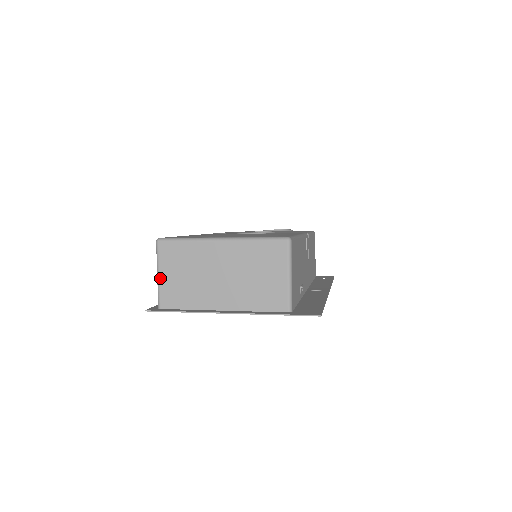
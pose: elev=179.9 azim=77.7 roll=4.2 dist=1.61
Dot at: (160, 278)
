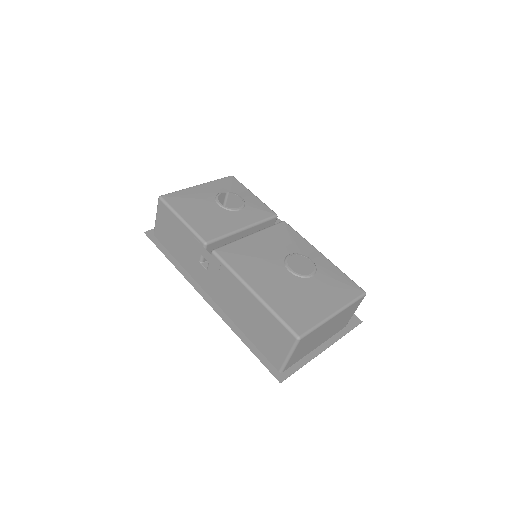
Dot at: (291, 358)
